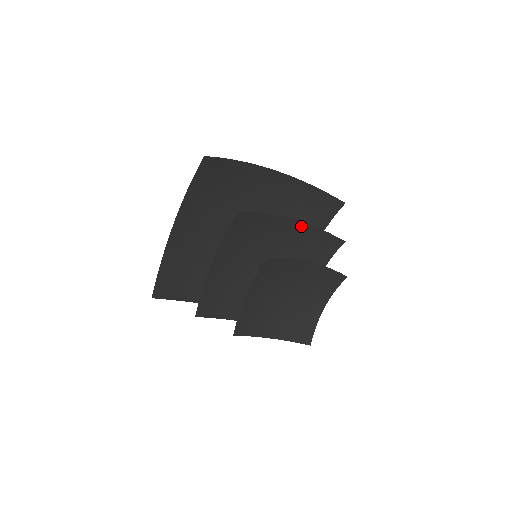
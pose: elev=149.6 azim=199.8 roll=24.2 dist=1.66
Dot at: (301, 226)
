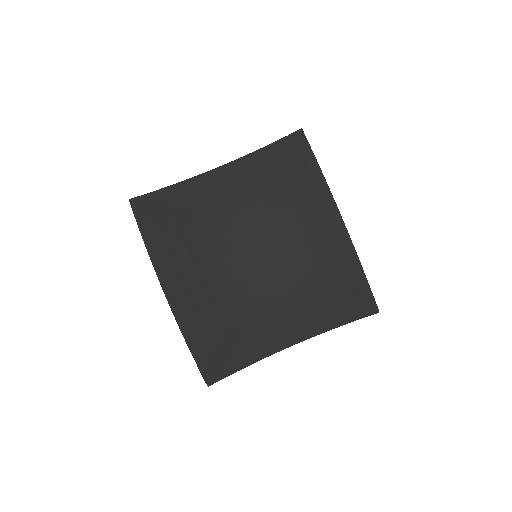
Dot at: (332, 241)
